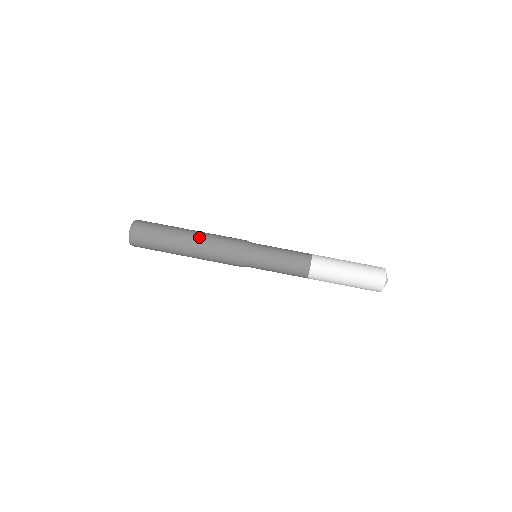
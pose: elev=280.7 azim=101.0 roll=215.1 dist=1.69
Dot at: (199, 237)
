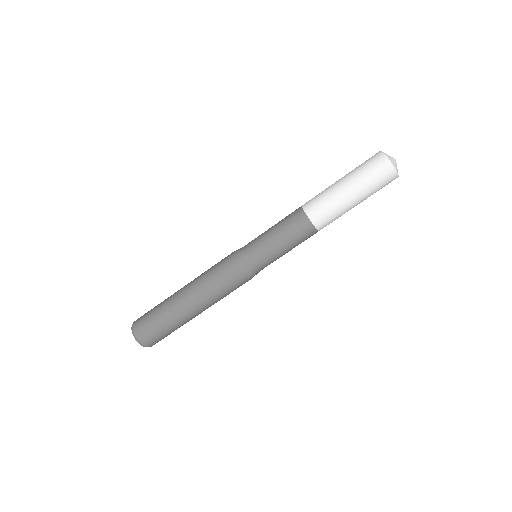
Dot at: (199, 300)
